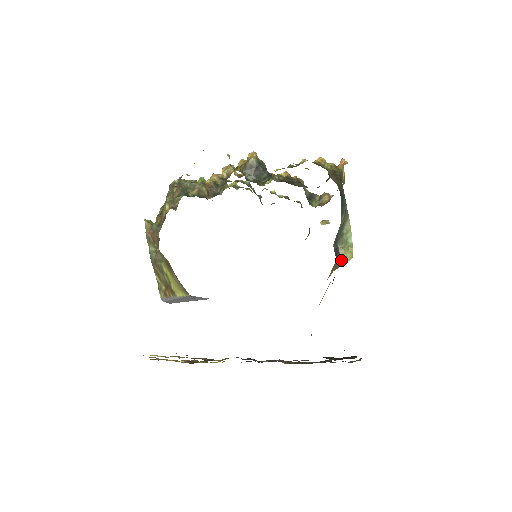
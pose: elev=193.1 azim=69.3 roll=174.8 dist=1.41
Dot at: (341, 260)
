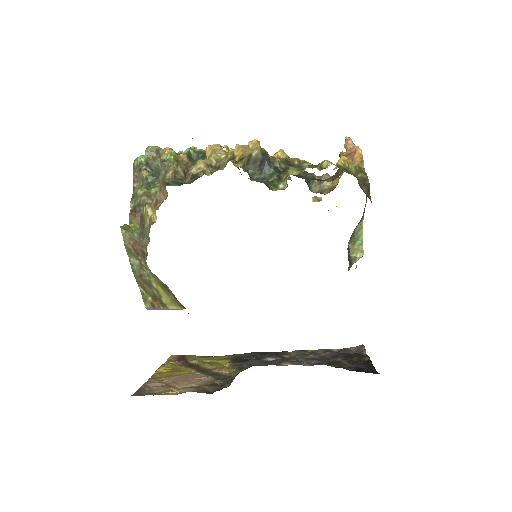
Dot at: (352, 260)
